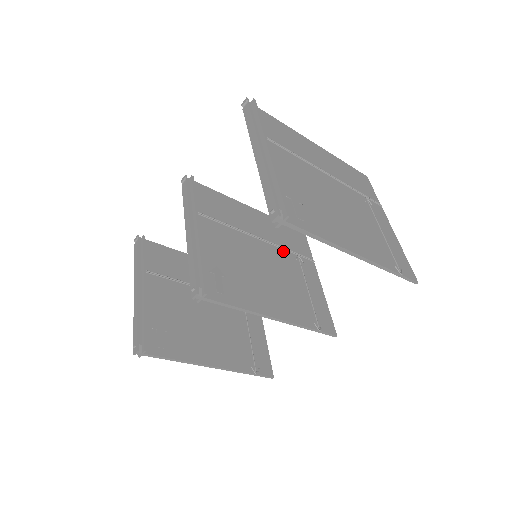
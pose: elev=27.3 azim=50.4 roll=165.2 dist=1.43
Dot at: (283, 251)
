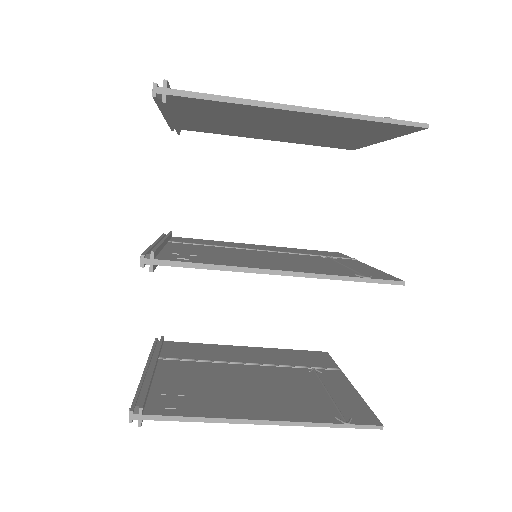
Dot at: (301, 255)
